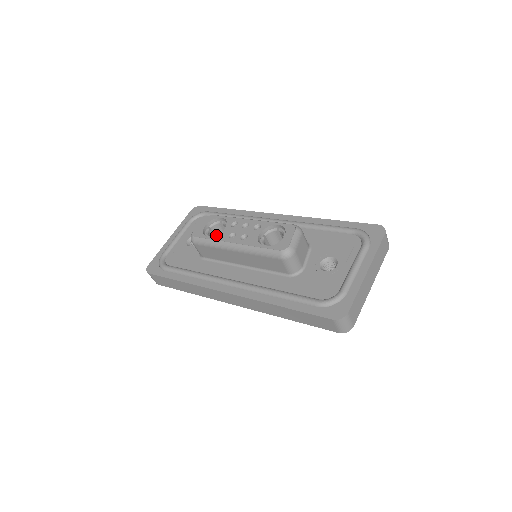
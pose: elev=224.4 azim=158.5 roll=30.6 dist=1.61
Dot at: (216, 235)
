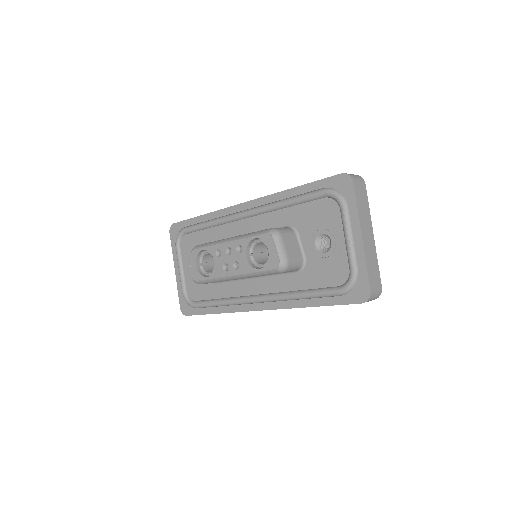
Dot at: (212, 273)
